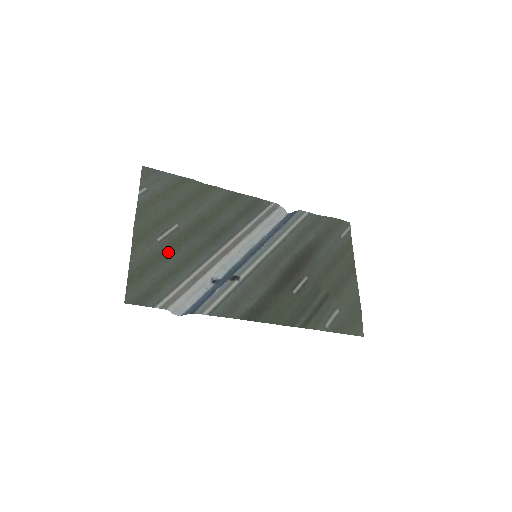
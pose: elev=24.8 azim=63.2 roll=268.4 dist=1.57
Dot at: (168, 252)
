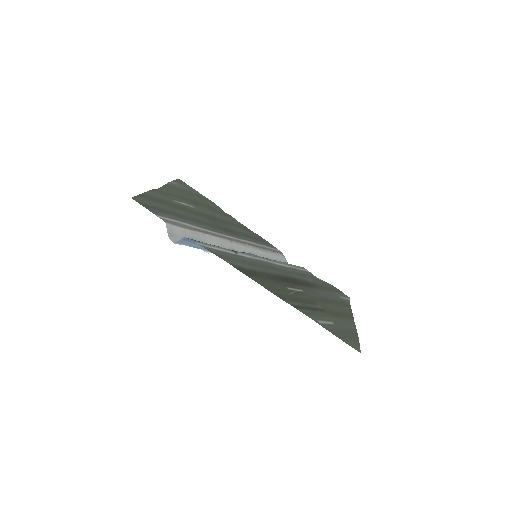
Dot at: (180, 208)
